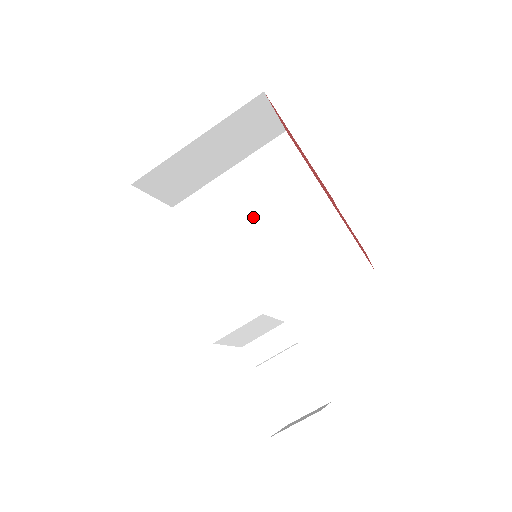
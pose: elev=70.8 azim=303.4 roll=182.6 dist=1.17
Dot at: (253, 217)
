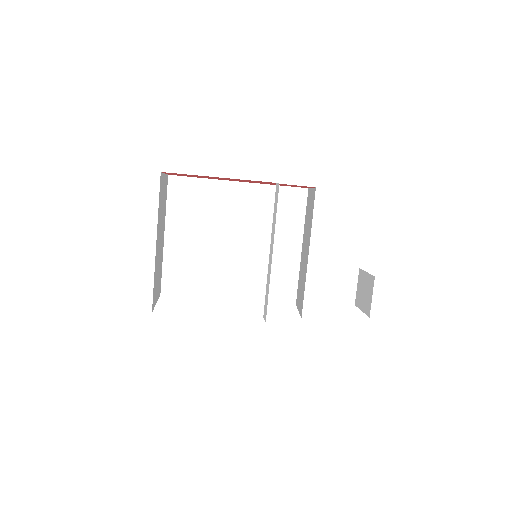
Dot at: (215, 241)
